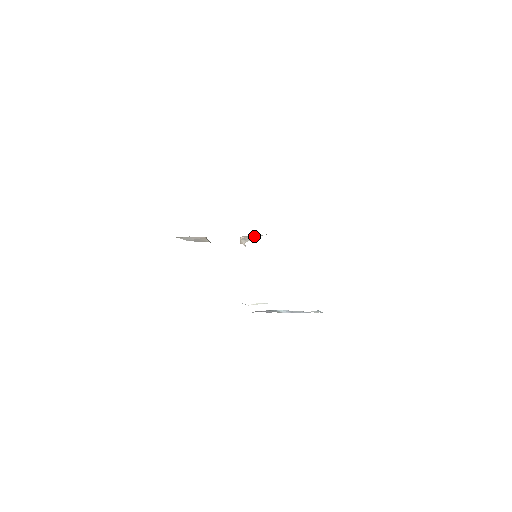
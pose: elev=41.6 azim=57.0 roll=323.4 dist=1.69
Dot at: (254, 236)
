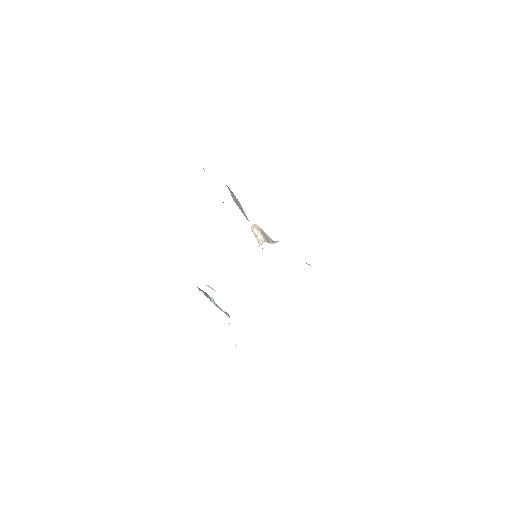
Dot at: (265, 233)
